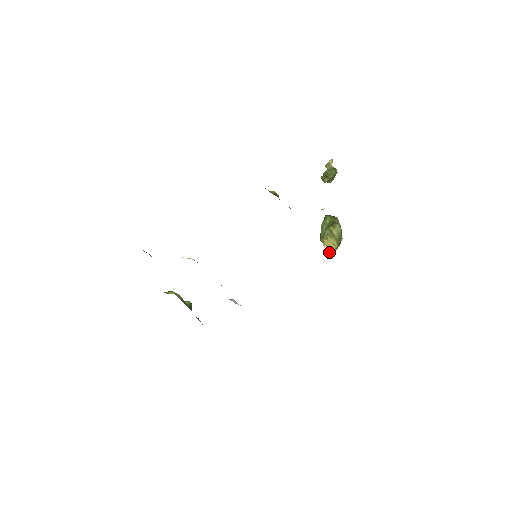
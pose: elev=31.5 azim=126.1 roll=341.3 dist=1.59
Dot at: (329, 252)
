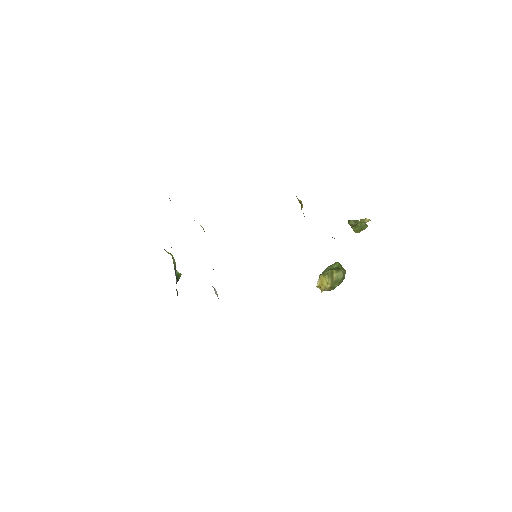
Dot at: (319, 286)
